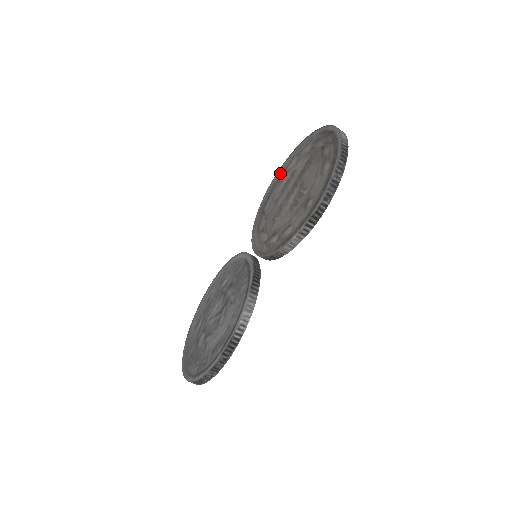
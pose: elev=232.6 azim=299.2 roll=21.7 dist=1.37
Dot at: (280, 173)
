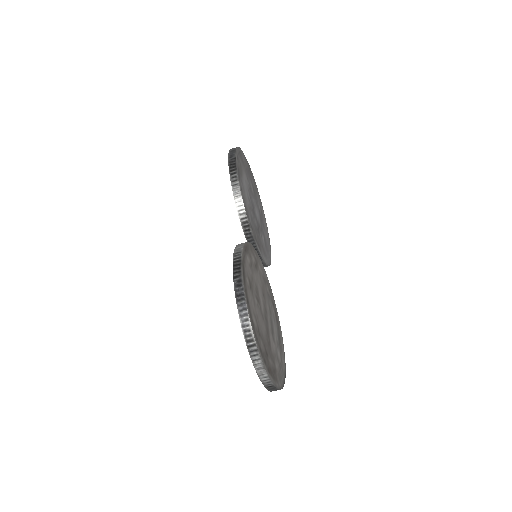
Dot at: occluded
